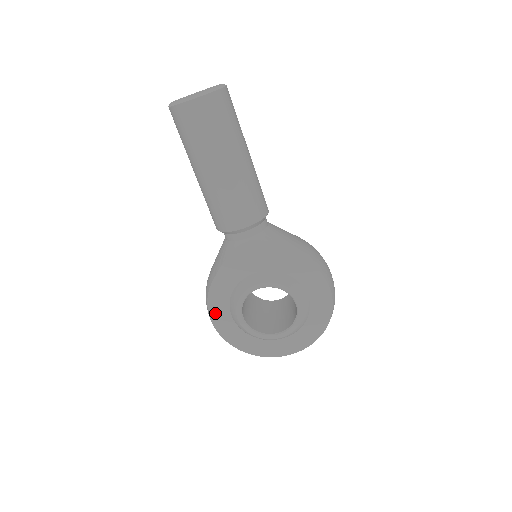
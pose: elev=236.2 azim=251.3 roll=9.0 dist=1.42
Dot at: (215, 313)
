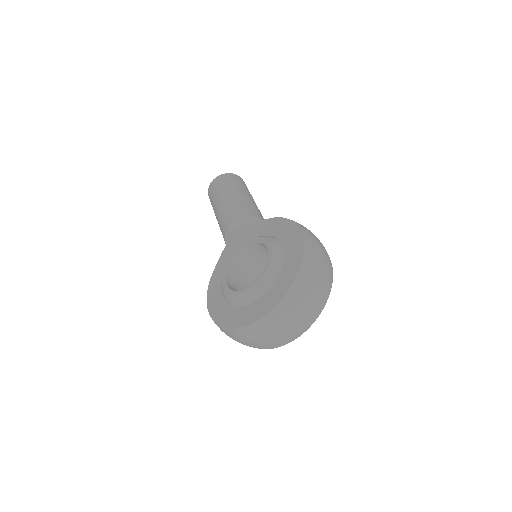
Dot at: (211, 300)
